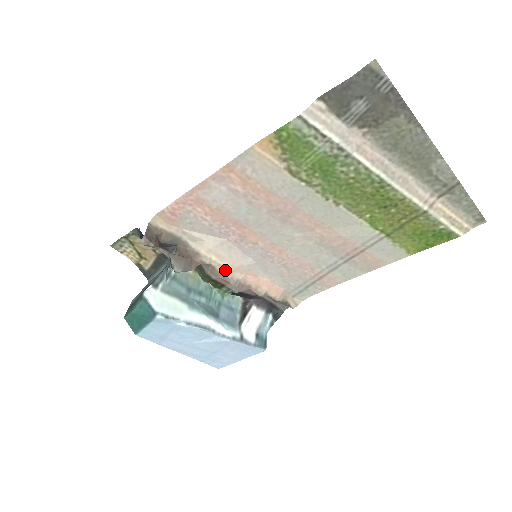
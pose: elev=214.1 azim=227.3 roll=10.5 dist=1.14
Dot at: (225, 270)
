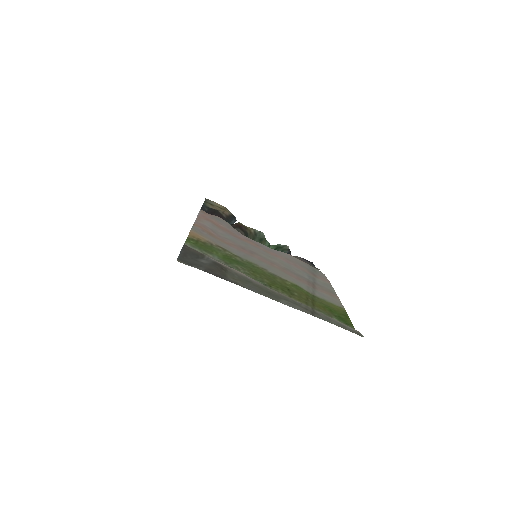
Dot at: occluded
